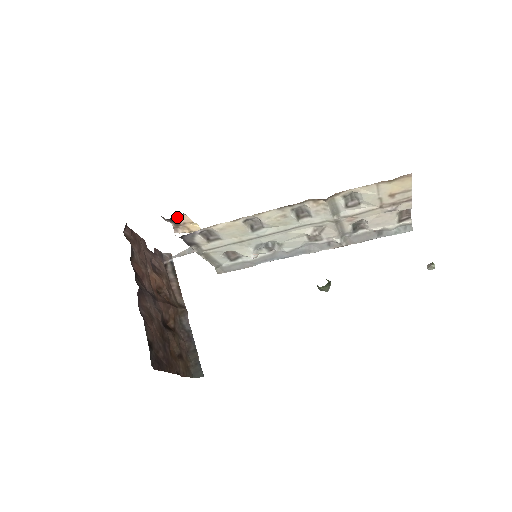
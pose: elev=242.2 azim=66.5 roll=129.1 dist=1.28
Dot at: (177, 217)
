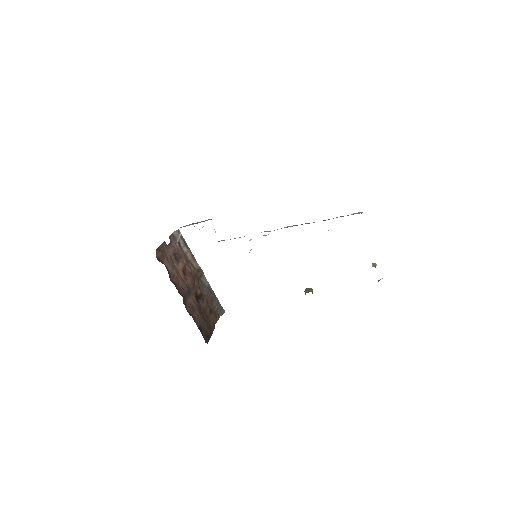
Dot at: occluded
